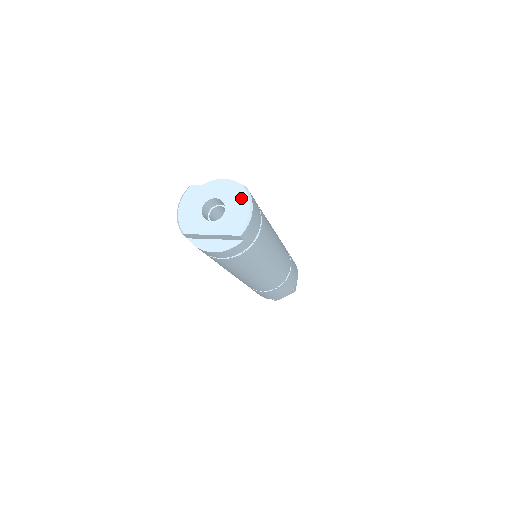
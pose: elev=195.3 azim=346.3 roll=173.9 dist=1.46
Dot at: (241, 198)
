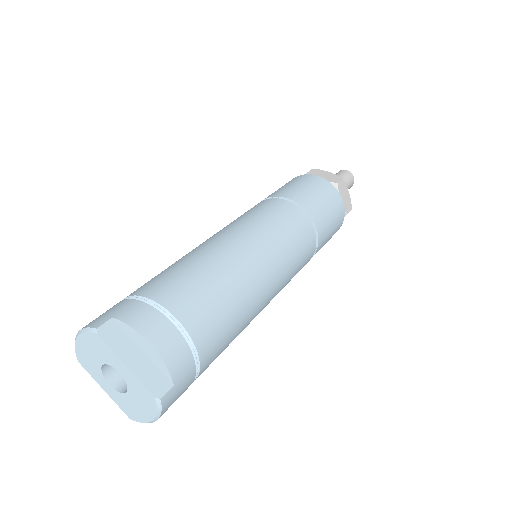
Dot at: (148, 404)
